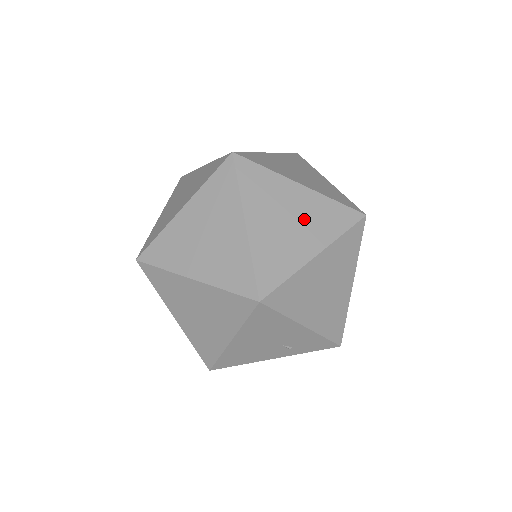
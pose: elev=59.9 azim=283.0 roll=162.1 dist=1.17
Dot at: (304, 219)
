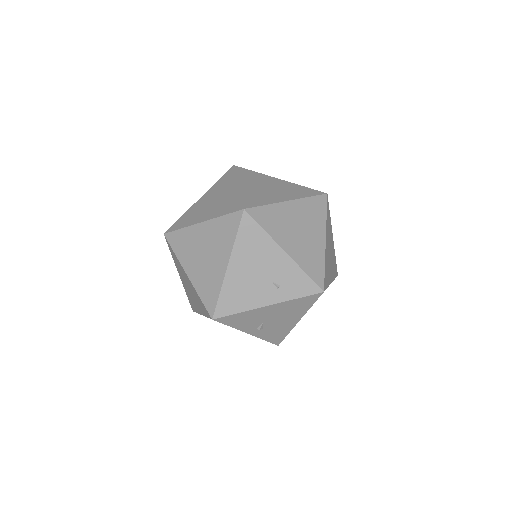
Dot at: (280, 189)
